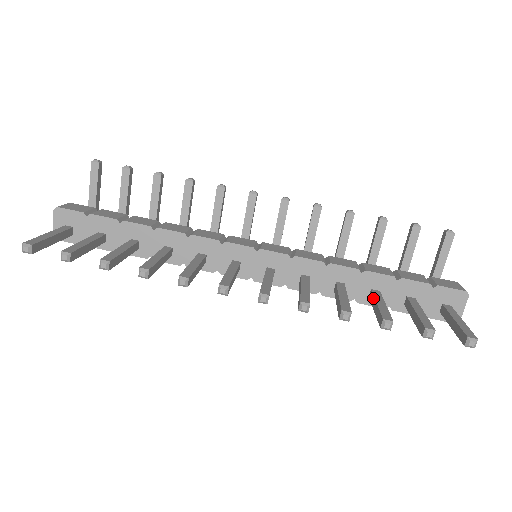
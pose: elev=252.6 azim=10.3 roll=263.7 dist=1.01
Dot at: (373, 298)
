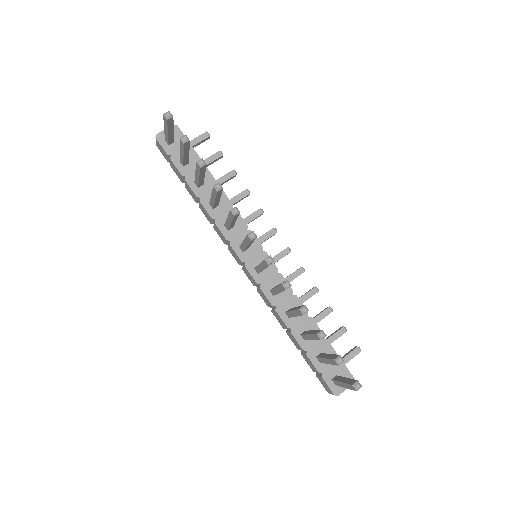
Dot at: (309, 331)
